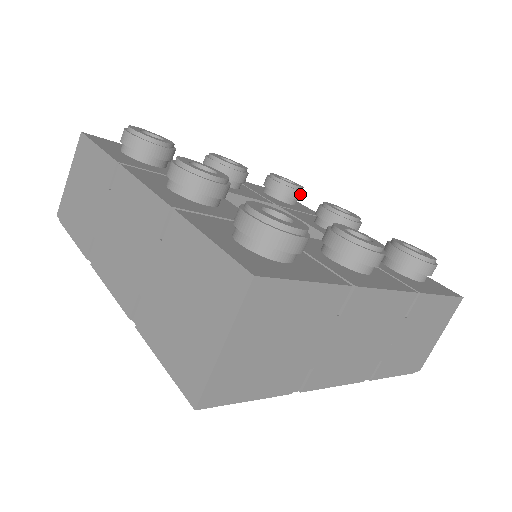
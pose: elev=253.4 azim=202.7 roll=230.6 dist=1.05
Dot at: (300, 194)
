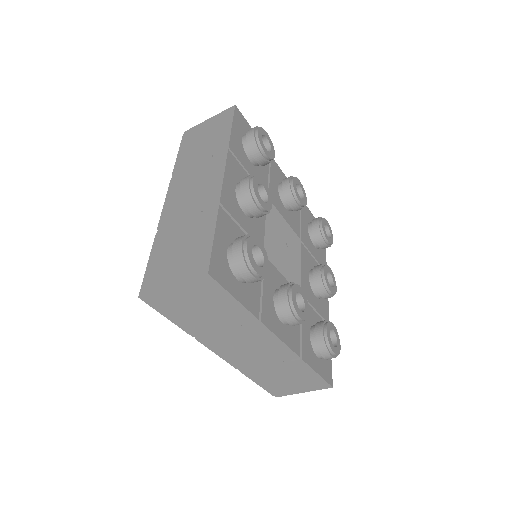
Dot at: (325, 246)
